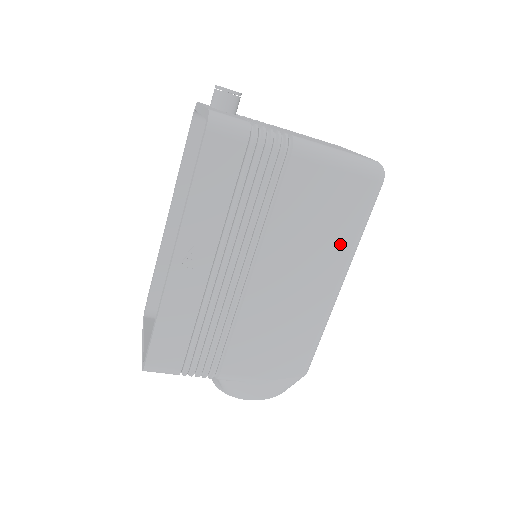
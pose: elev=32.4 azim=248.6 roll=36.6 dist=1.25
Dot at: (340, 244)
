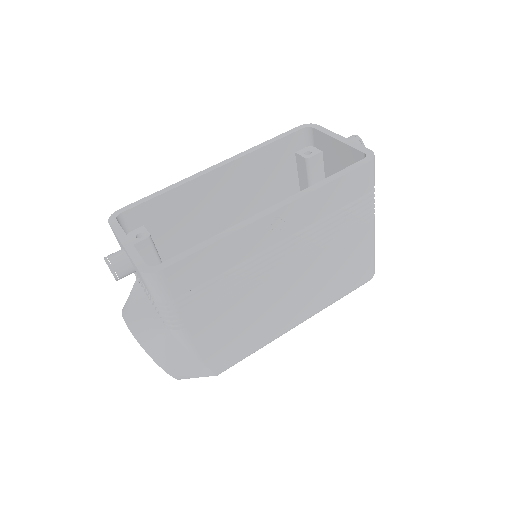
Dot at: (327, 297)
